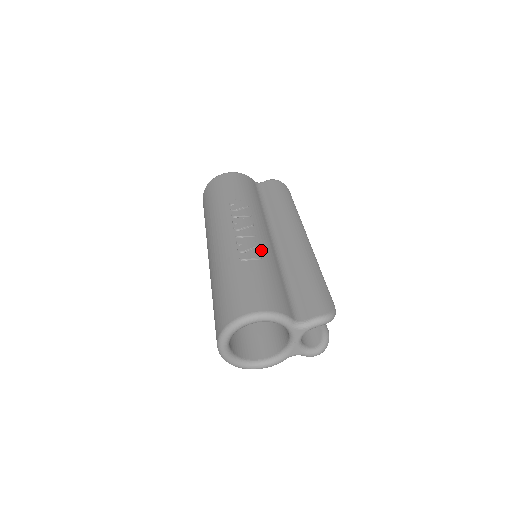
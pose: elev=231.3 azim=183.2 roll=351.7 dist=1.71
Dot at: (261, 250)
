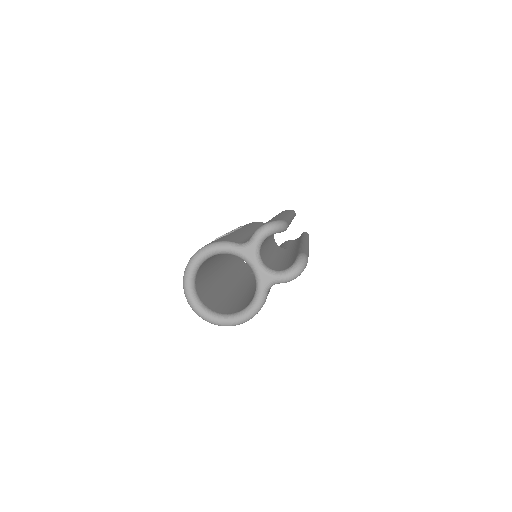
Dot at: occluded
